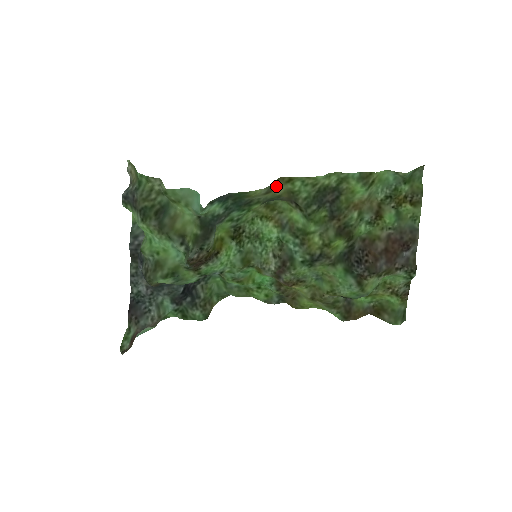
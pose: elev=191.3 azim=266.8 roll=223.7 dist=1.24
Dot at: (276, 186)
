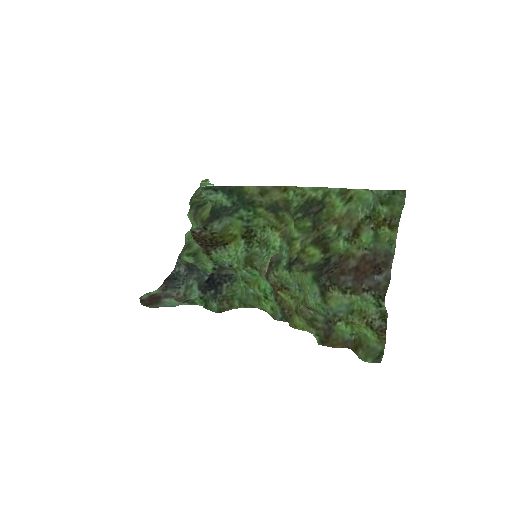
Dot at: (272, 191)
